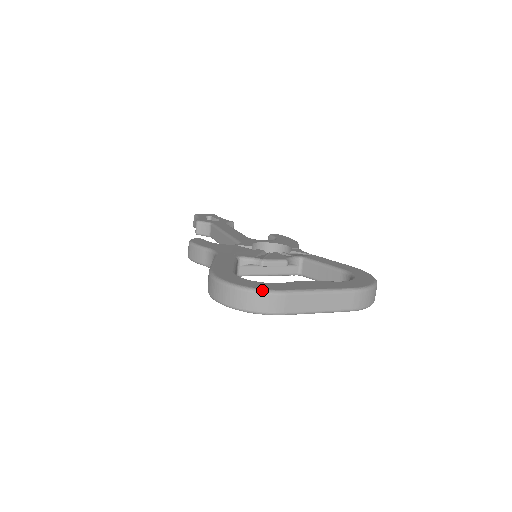
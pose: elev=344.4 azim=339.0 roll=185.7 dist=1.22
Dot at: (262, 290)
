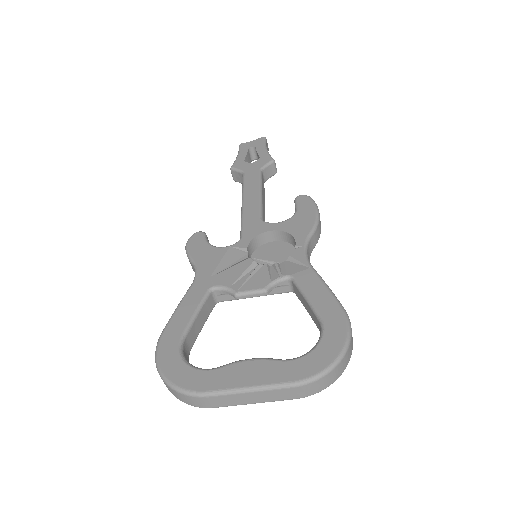
Dot at: (183, 391)
